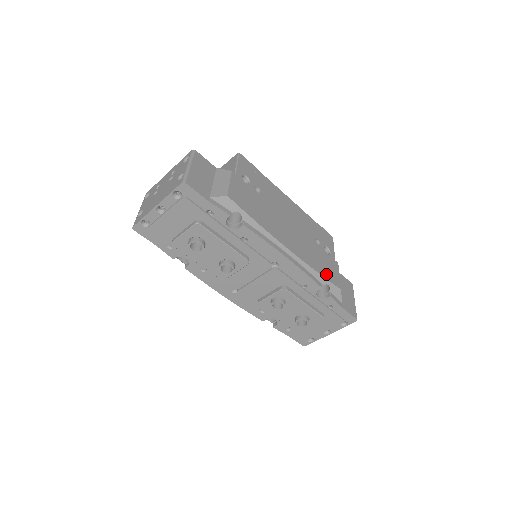
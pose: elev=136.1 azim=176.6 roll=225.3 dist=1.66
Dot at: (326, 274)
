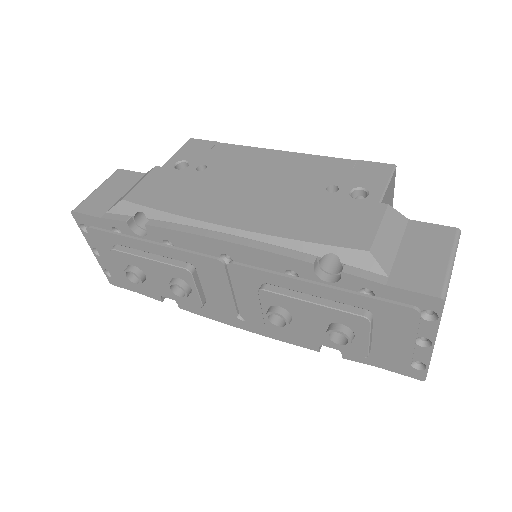
Dot at: (327, 236)
